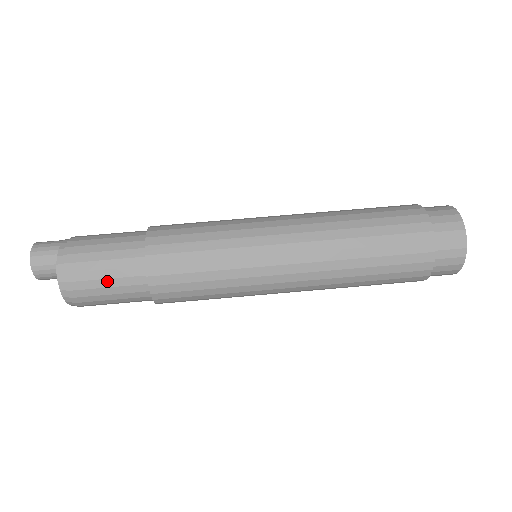
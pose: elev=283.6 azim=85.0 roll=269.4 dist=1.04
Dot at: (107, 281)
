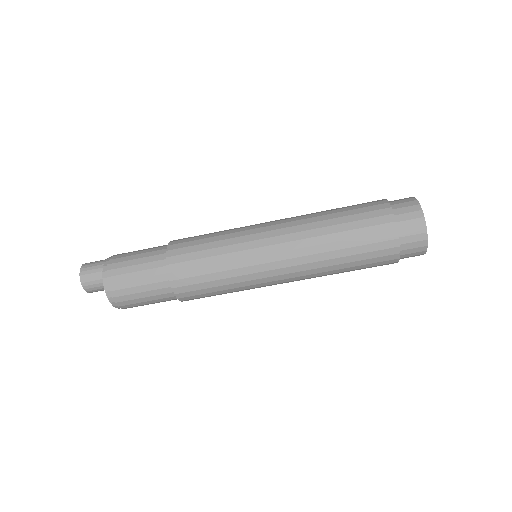
Dot at: (149, 302)
